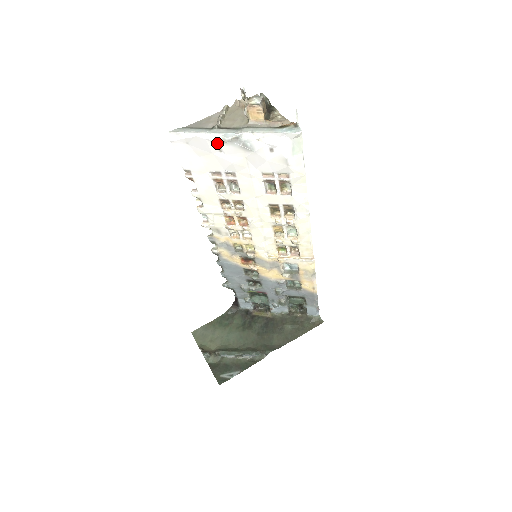
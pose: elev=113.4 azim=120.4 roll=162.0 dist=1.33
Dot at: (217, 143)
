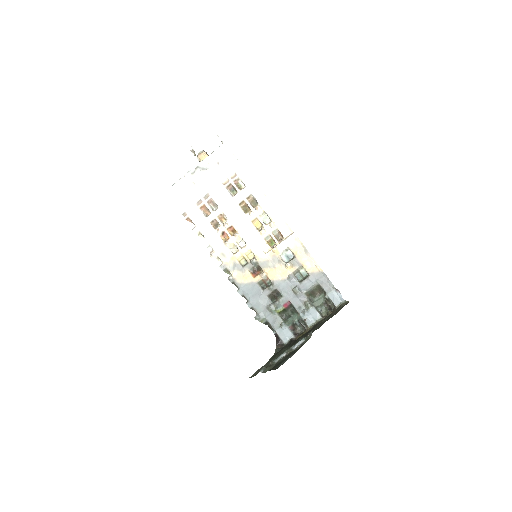
Dot at: (190, 179)
